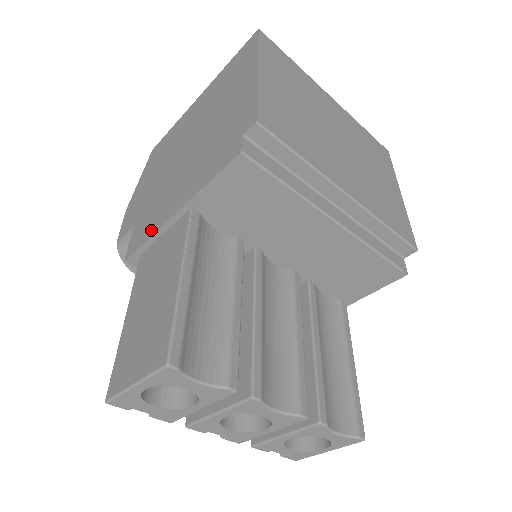
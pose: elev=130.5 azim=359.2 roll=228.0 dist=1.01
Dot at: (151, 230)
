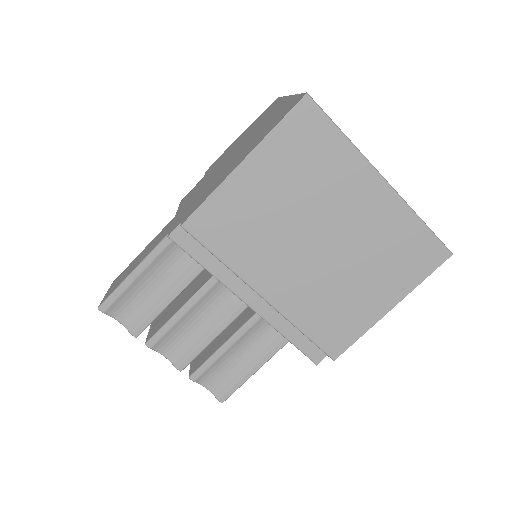
Dot at: (183, 203)
